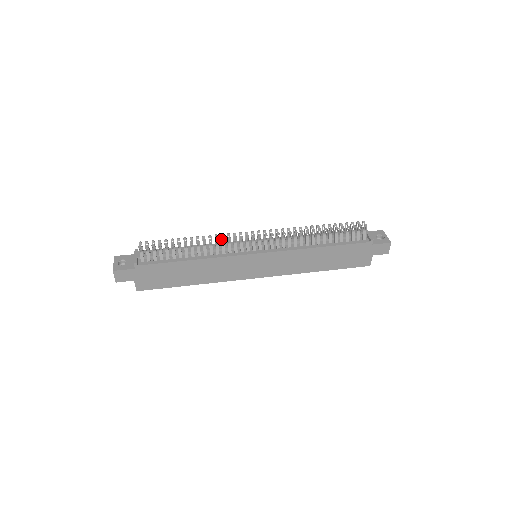
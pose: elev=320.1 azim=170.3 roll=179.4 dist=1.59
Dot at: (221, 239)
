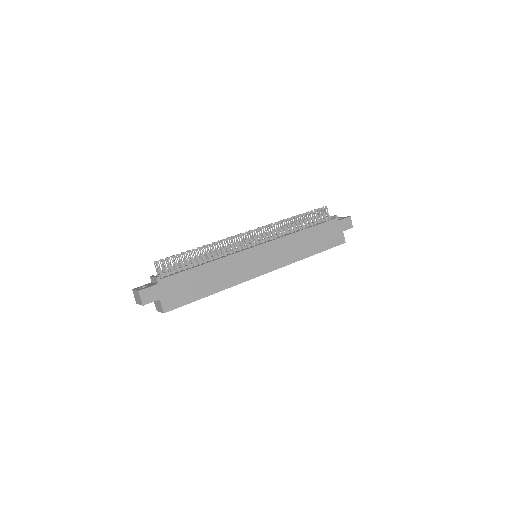
Dot at: (224, 240)
